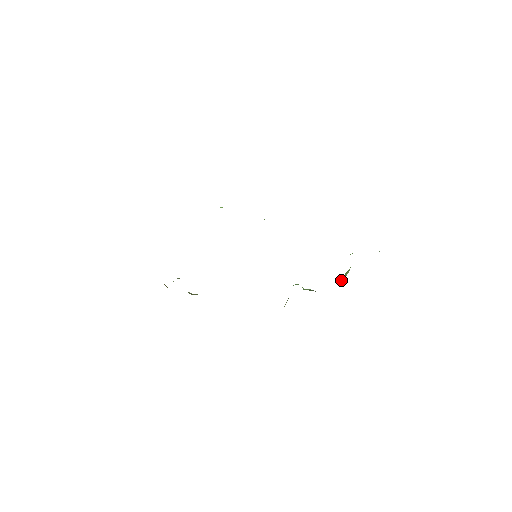
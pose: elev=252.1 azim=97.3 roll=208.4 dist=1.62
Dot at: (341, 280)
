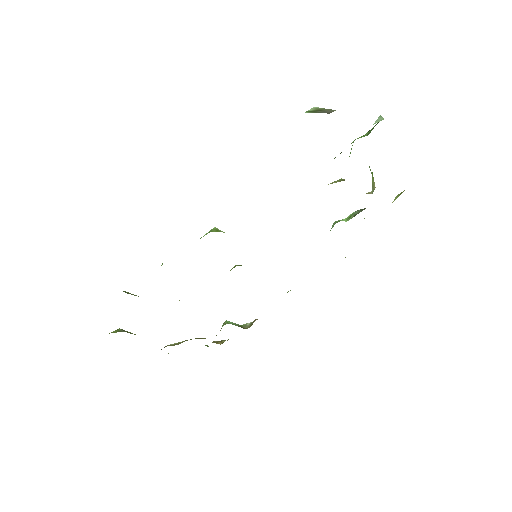
Dot at: (373, 183)
